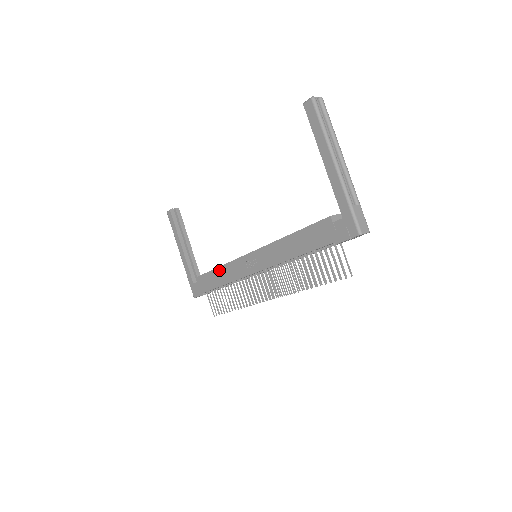
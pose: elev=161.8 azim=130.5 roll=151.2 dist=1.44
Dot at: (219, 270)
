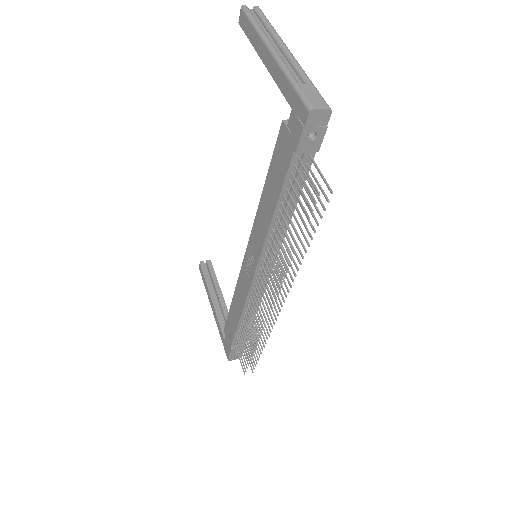
Dot at: (233, 301)
